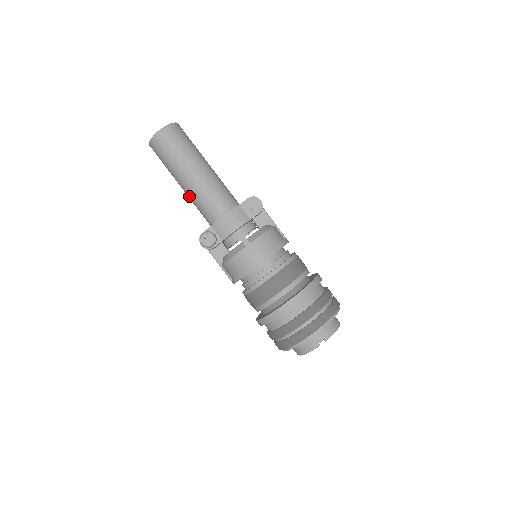
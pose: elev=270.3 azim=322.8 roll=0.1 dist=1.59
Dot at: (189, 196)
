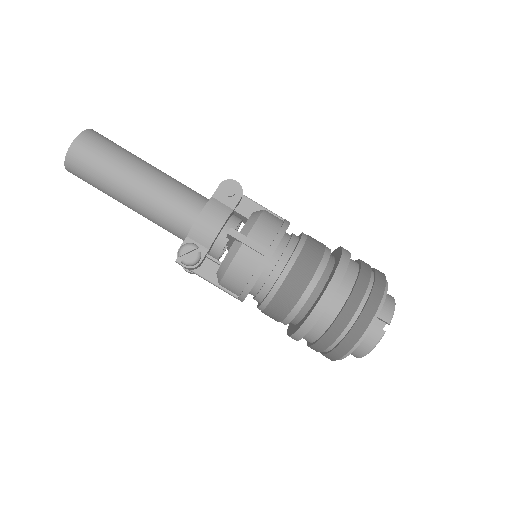
Dot at: (142, 213)
